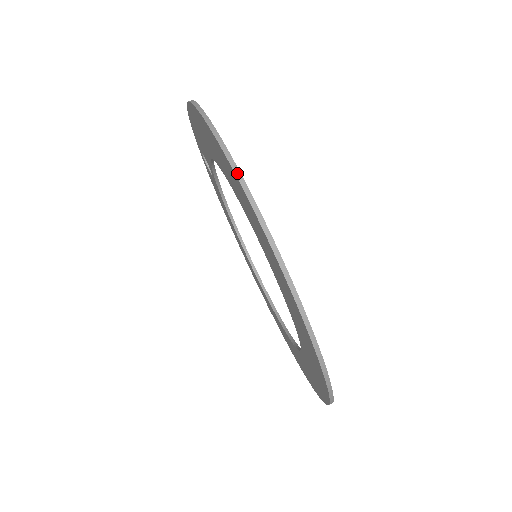
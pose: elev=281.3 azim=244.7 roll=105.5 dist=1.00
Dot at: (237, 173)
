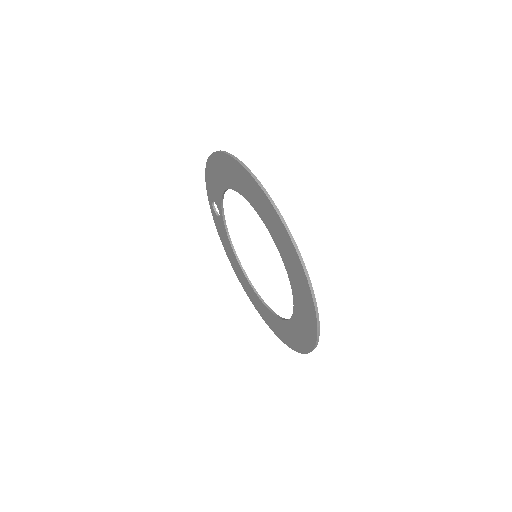
Dot at: (250, 172)
